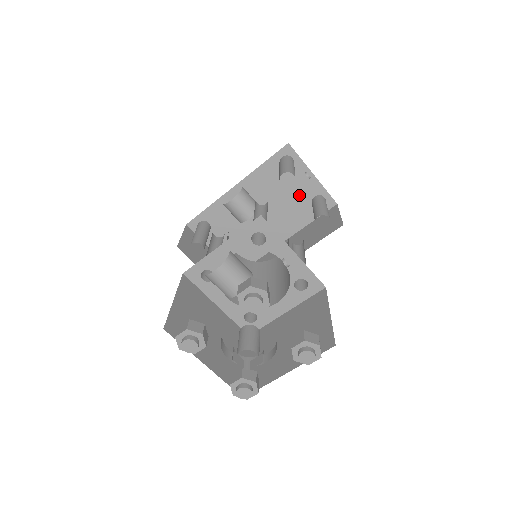
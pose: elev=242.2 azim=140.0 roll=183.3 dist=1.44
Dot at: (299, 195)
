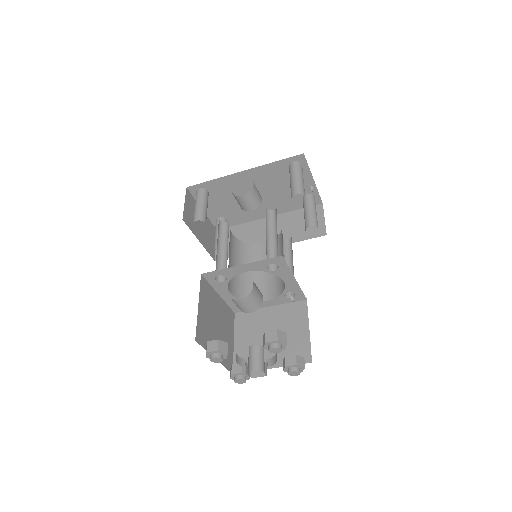
Dot at: occluded
